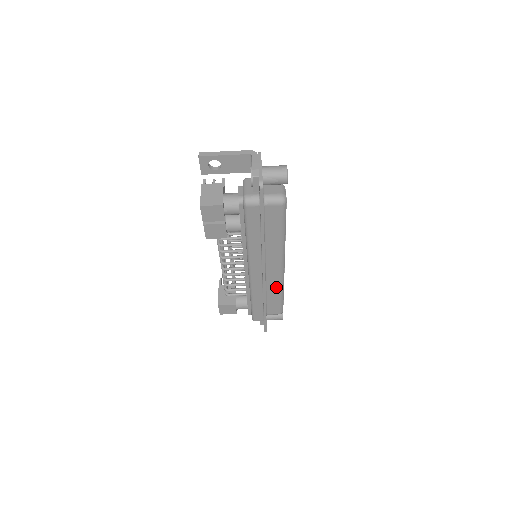
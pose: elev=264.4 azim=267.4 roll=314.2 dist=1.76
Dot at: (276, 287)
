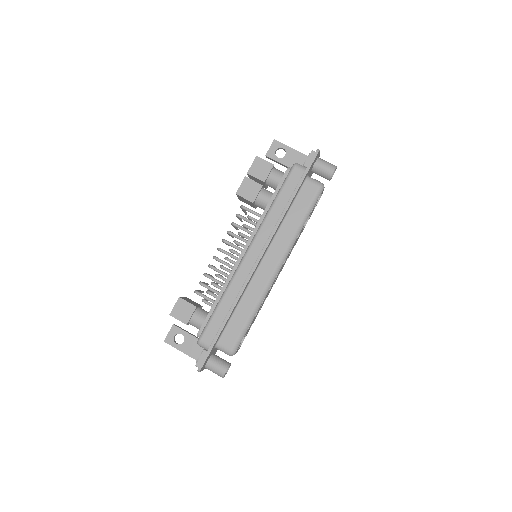
Dot at: (255, 297)
